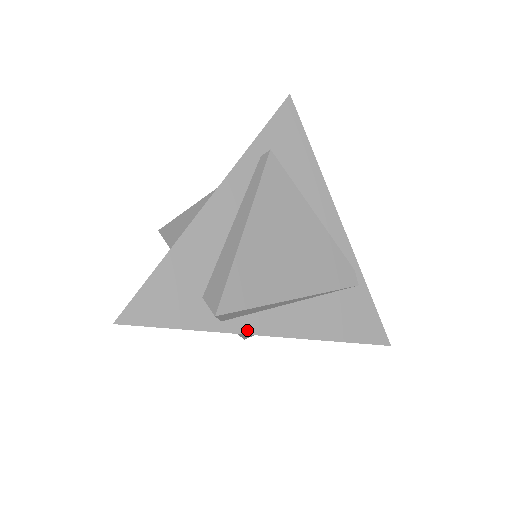
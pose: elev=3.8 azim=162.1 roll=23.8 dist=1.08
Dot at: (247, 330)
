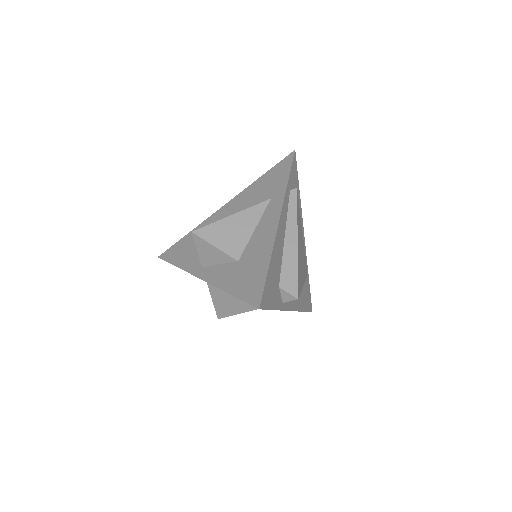
Dot at: (288, 308)
